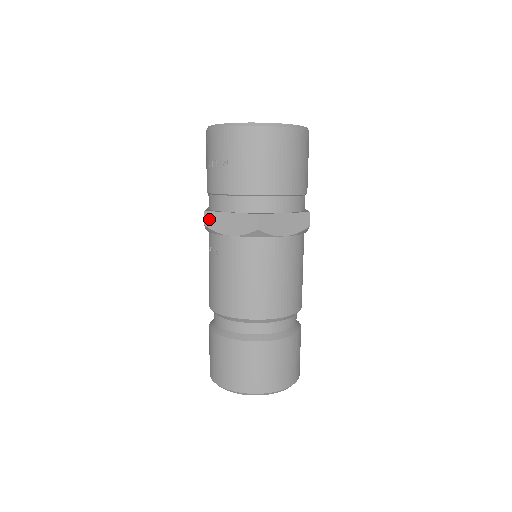
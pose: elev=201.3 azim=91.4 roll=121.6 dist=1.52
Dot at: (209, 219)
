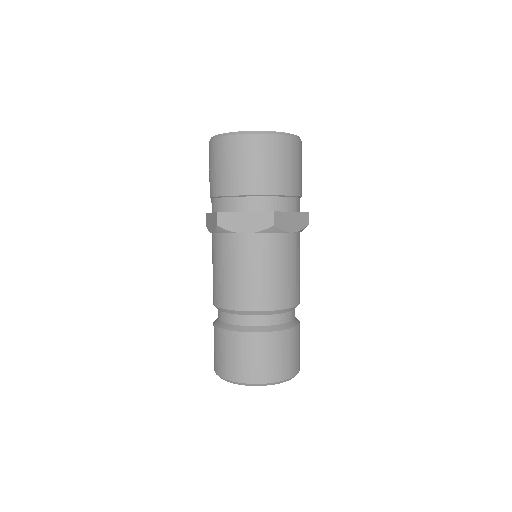
Dot at: (207, 220)
